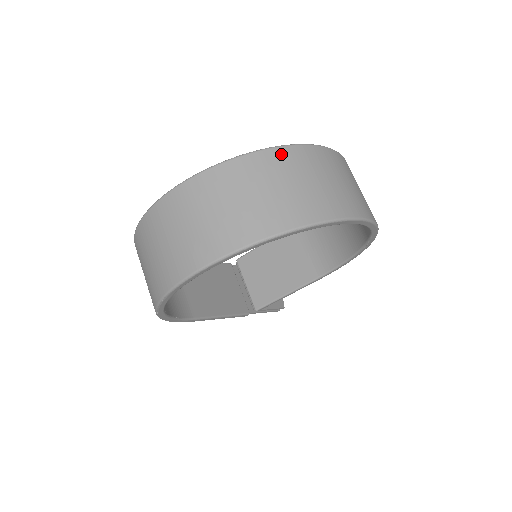
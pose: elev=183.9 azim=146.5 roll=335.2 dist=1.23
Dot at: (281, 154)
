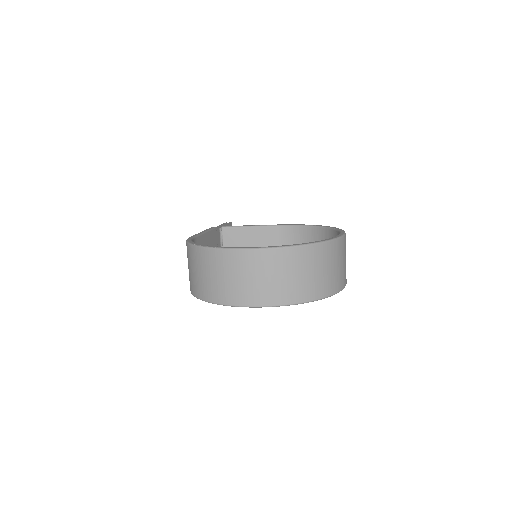
Dot at: (326, 248)
